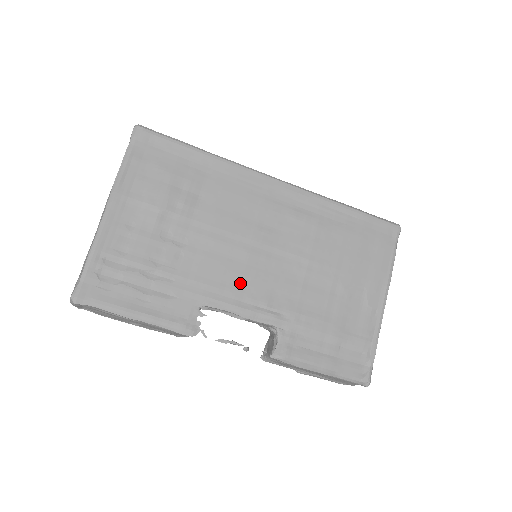
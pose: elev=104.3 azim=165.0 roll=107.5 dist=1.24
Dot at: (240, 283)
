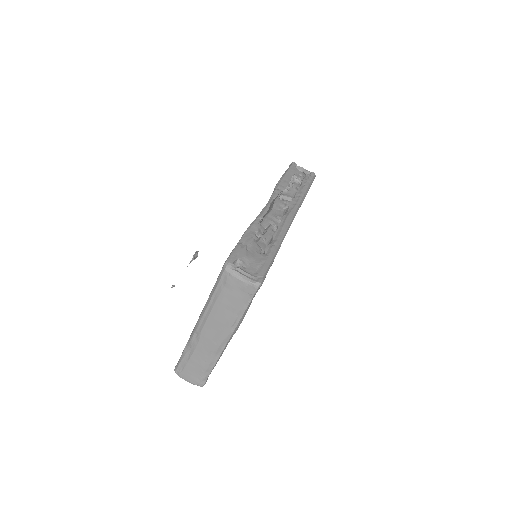
Dot at: occluded
